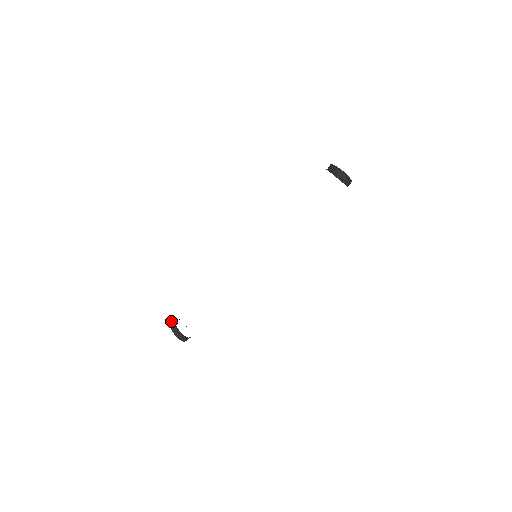
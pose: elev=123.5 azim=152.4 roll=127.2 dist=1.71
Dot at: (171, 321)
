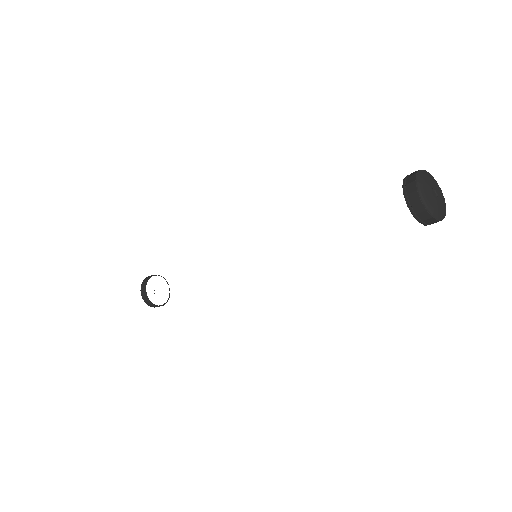
Dot at: (143, 283)
